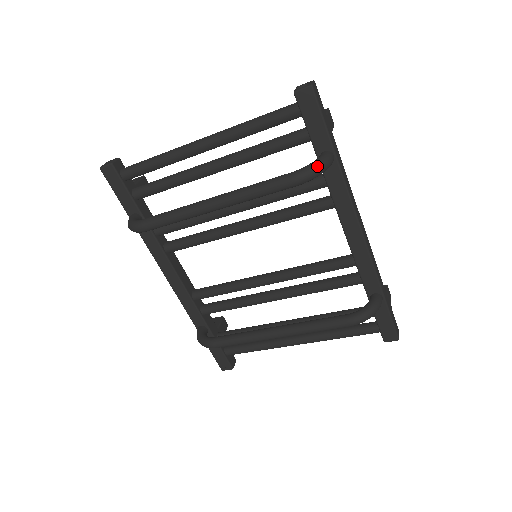
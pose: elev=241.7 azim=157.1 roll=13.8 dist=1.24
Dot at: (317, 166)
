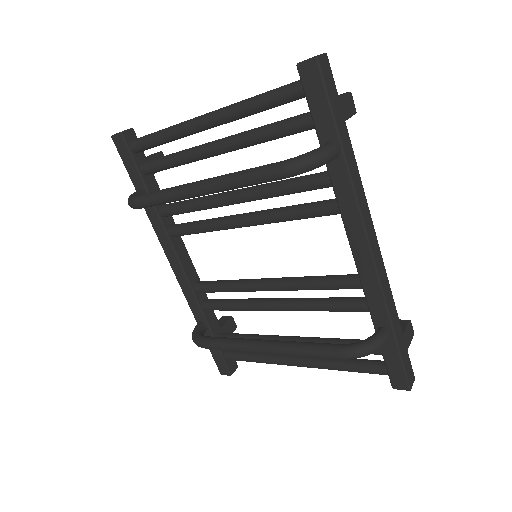
Dot at: (310, 157)
